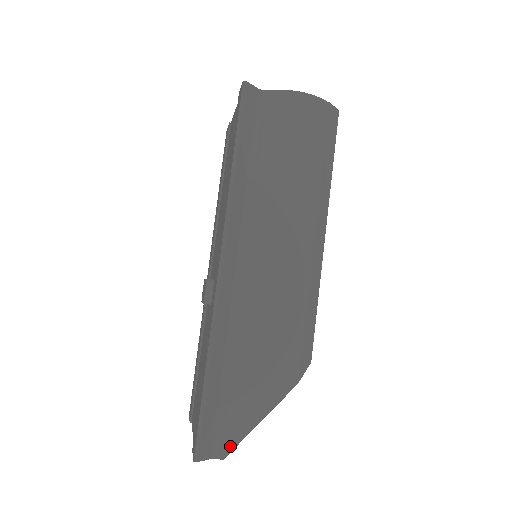
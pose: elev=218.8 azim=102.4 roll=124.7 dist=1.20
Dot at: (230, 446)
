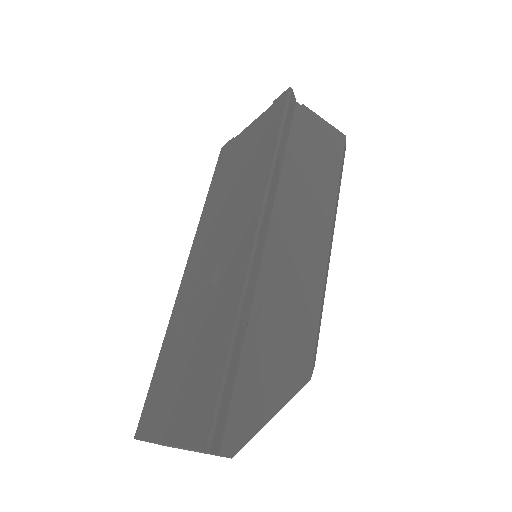
Dot at: (241, 441)
